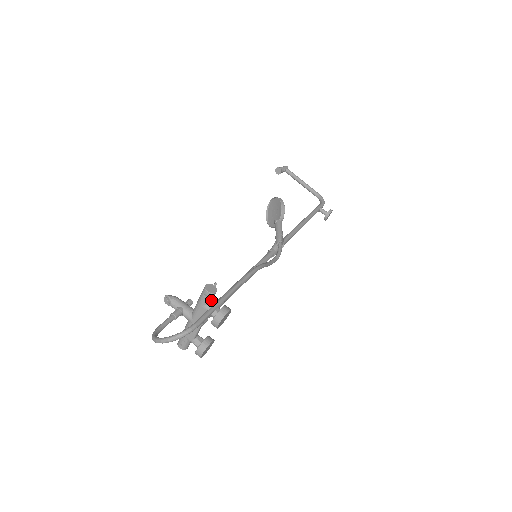
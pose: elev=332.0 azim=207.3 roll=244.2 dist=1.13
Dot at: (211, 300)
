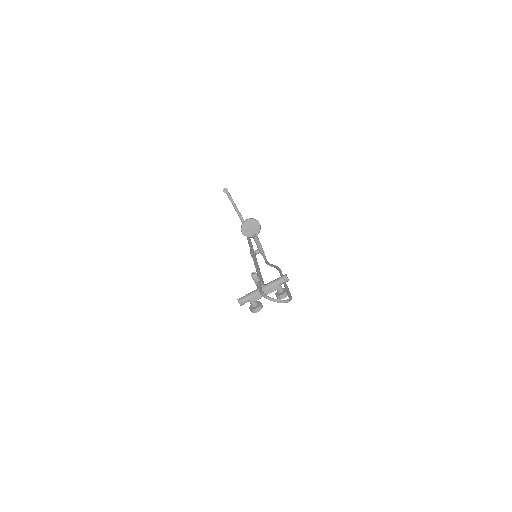
Dot at: (283, 283)
